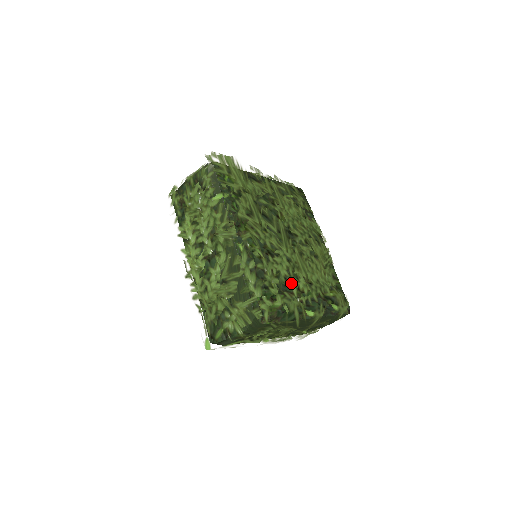
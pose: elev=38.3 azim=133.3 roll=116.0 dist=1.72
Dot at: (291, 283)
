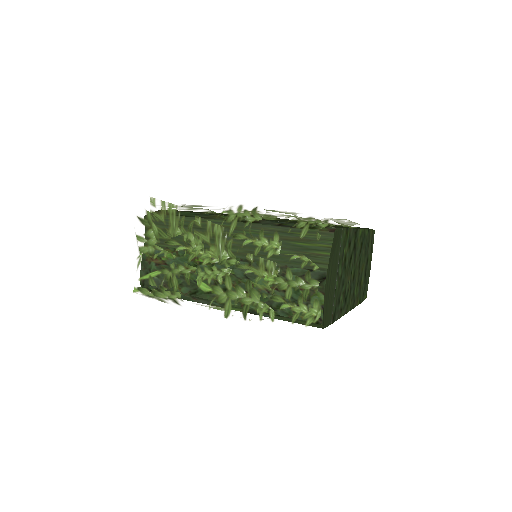
Dot at: occluded
